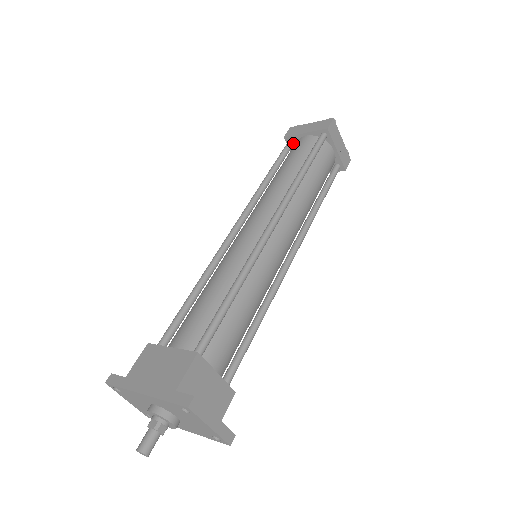
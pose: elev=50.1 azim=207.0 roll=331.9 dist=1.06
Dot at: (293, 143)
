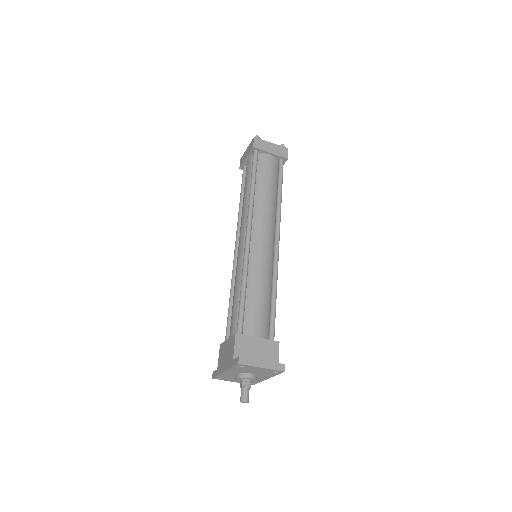
Dot at: occluded
